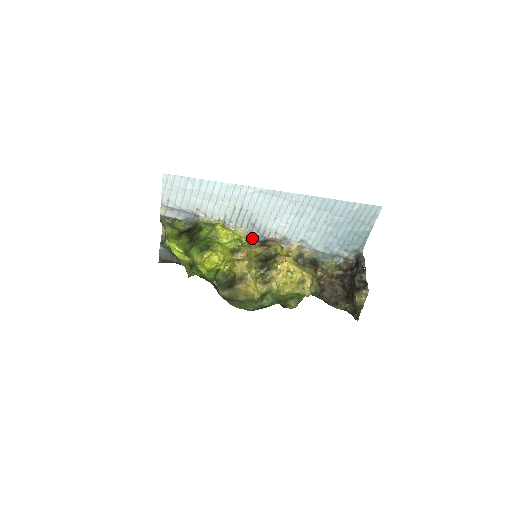
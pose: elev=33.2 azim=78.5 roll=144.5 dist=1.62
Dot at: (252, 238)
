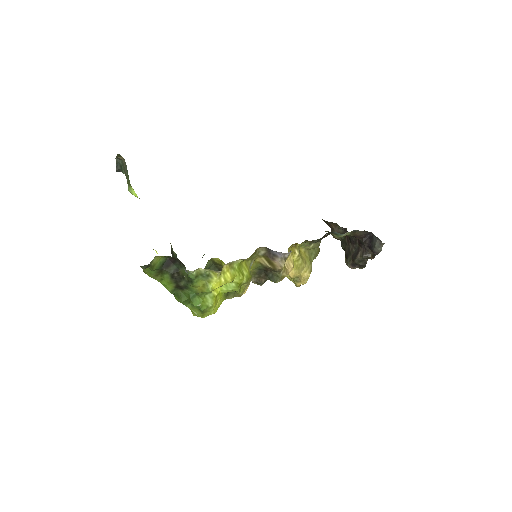
Dot at: (257, 249)
